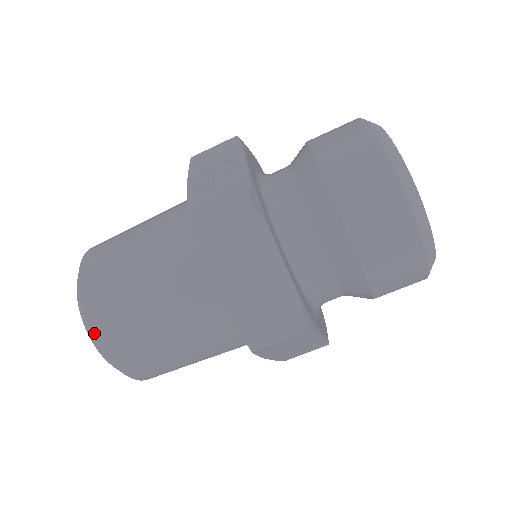
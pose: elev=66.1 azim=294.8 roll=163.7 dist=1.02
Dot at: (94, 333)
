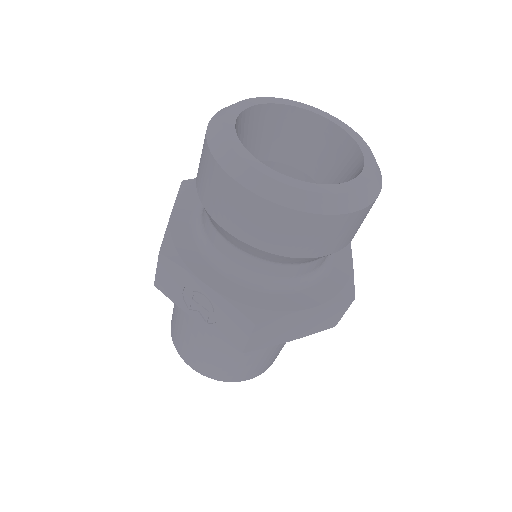
Dot at: occluded
